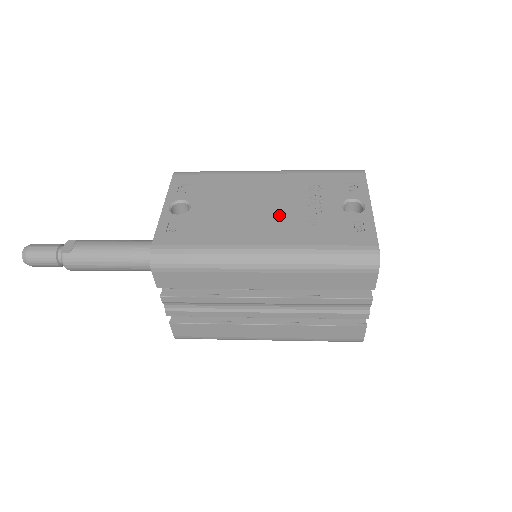
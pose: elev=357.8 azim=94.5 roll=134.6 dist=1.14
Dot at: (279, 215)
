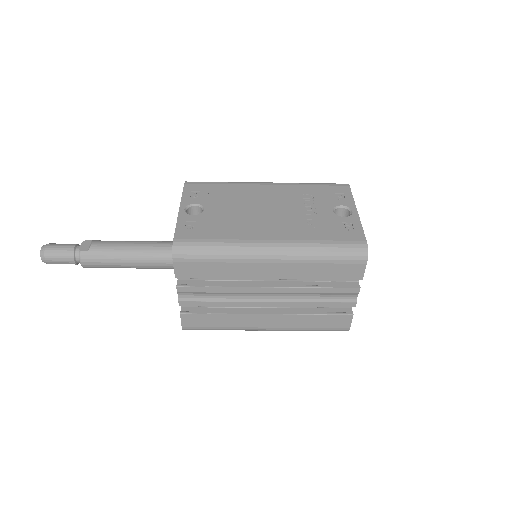
Dot at: (281, 217)
